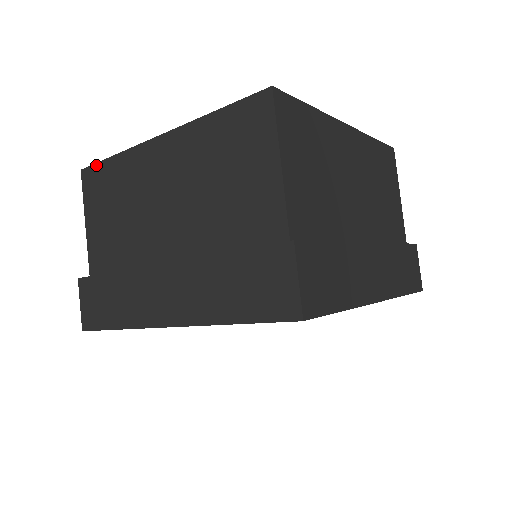
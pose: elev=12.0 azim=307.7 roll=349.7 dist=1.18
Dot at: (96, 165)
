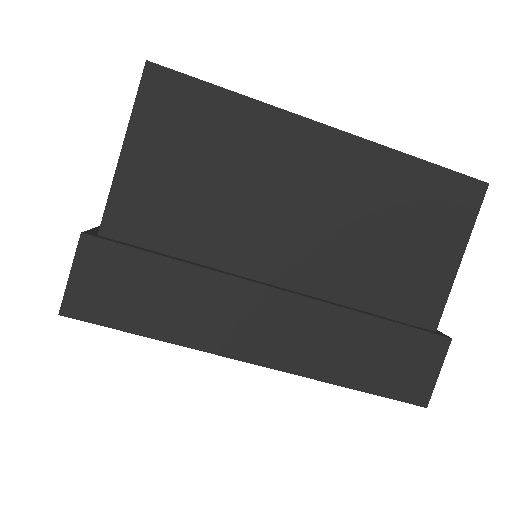
Dot at: (190, 79)
